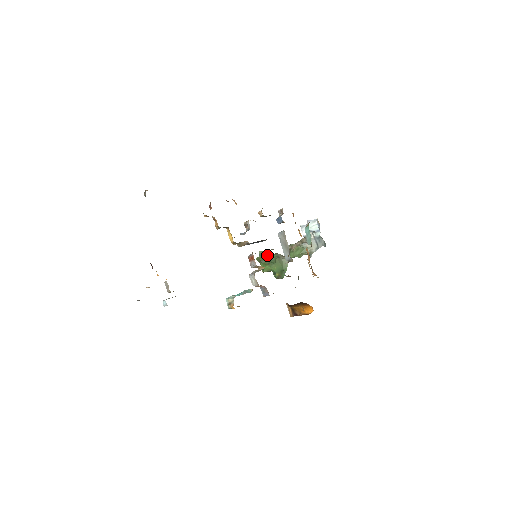
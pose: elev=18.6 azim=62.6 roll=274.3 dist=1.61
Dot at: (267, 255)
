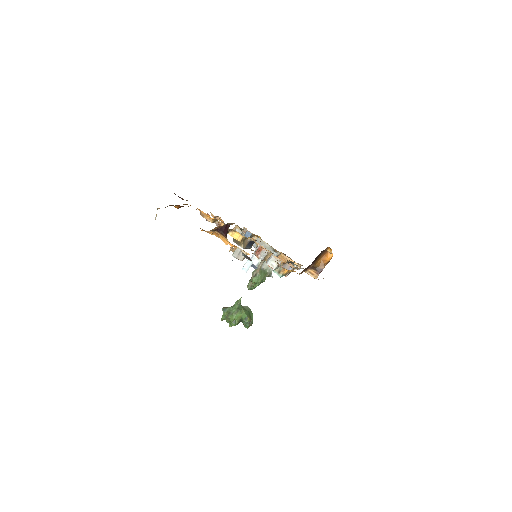
Dot at: (231, 307)
